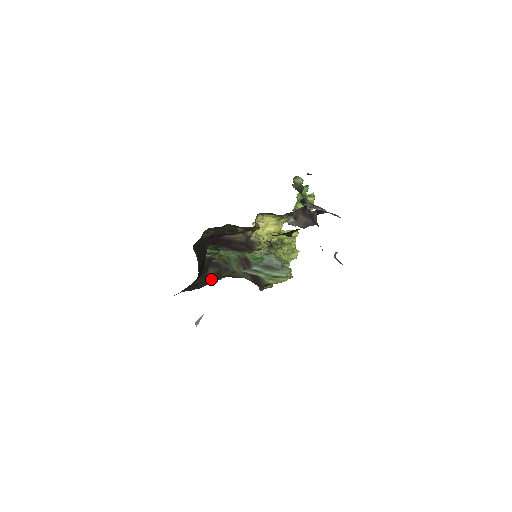
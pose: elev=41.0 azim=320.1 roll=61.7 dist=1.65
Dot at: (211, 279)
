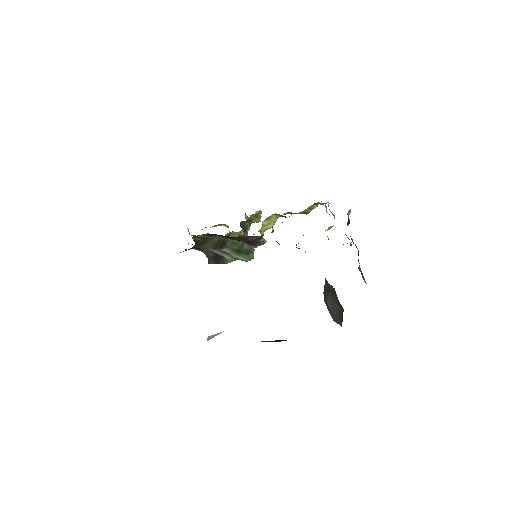
Dot at: occluded
